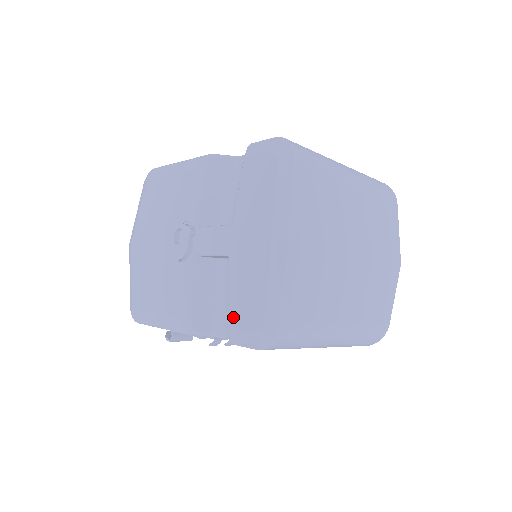
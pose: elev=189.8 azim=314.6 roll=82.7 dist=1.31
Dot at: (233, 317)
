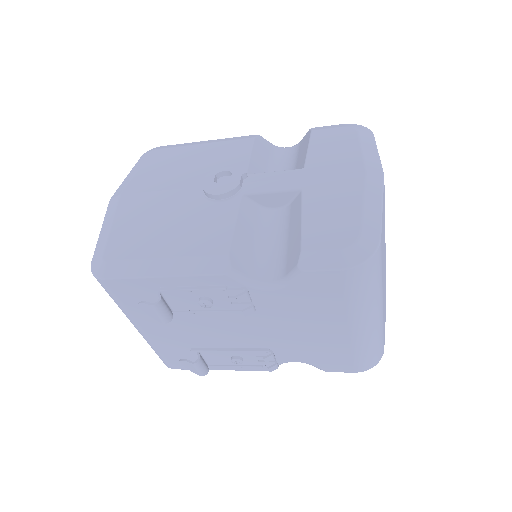
Dot at: (310, 239)
